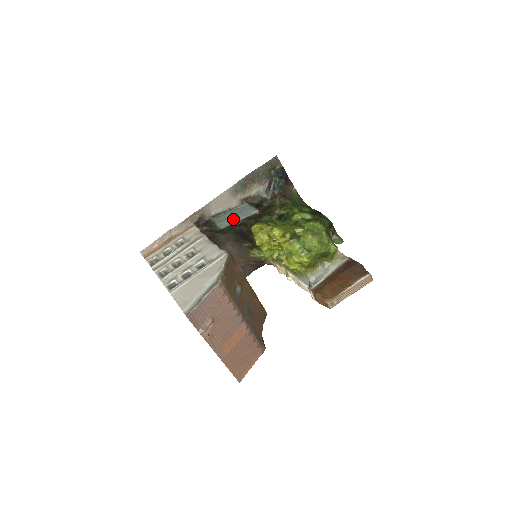
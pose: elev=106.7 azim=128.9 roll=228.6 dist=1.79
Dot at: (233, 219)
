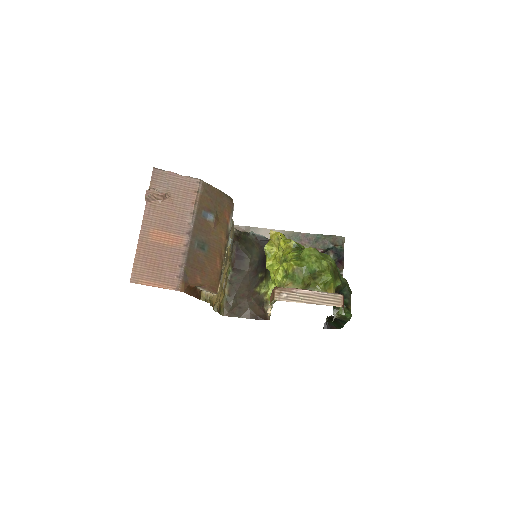
Dot at: occluded
